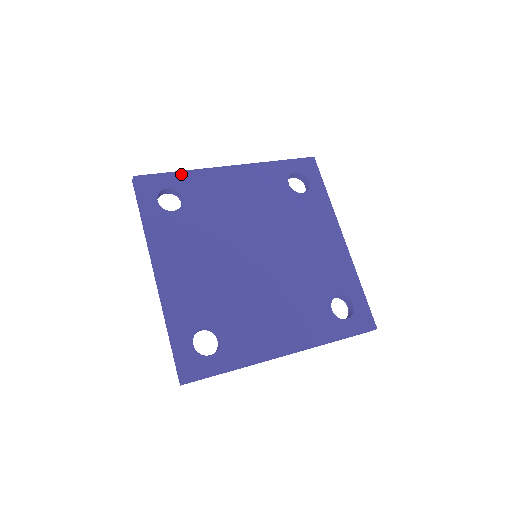
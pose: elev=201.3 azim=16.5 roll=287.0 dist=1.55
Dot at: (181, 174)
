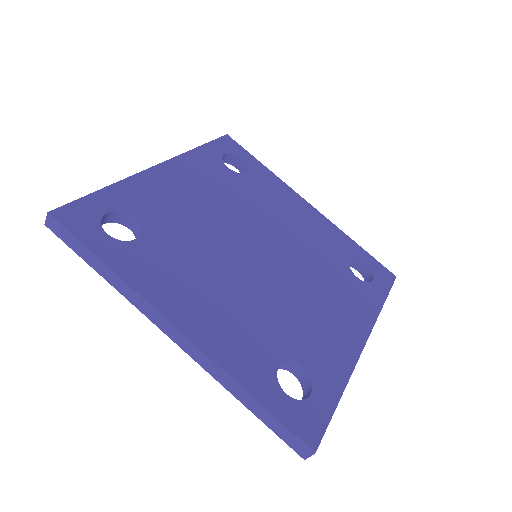
Dot at: (110, 190)
